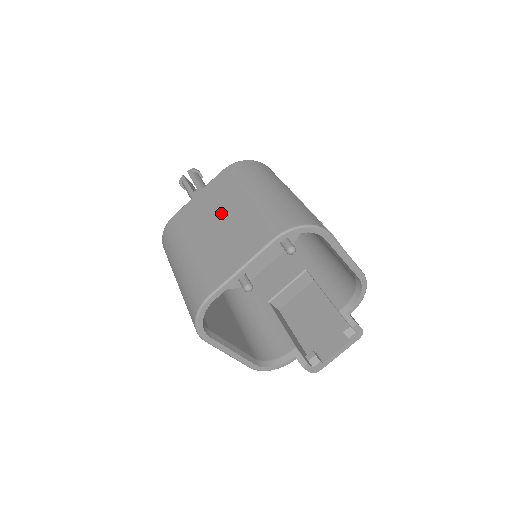
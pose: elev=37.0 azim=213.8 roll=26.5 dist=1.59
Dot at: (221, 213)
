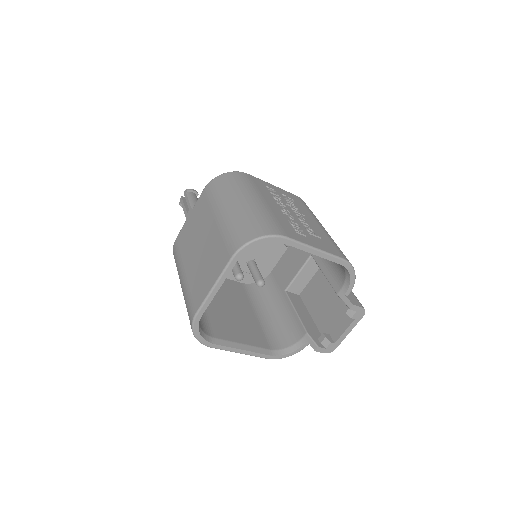
Dot at: (202, 233)
